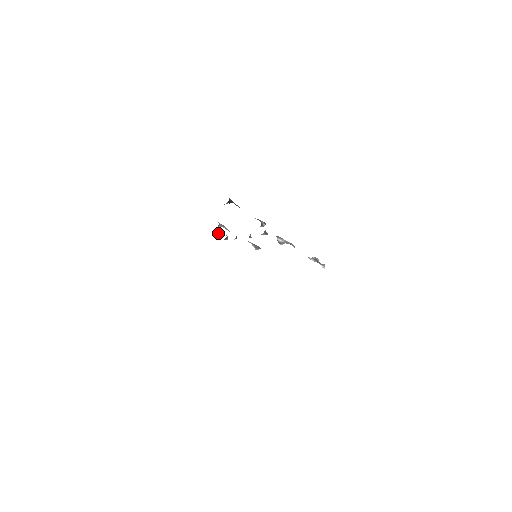
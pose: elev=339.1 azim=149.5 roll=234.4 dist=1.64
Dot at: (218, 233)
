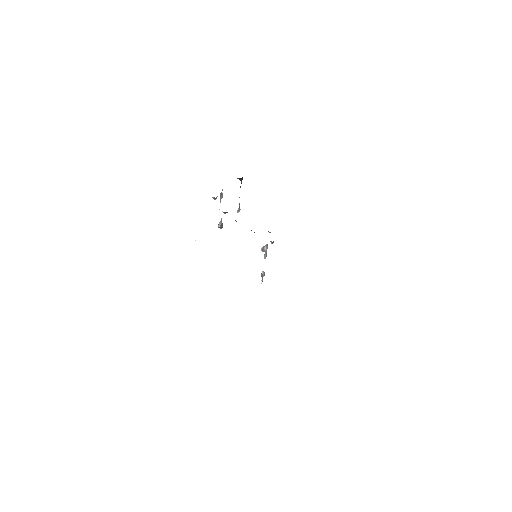
Dot at: (216, 198)
